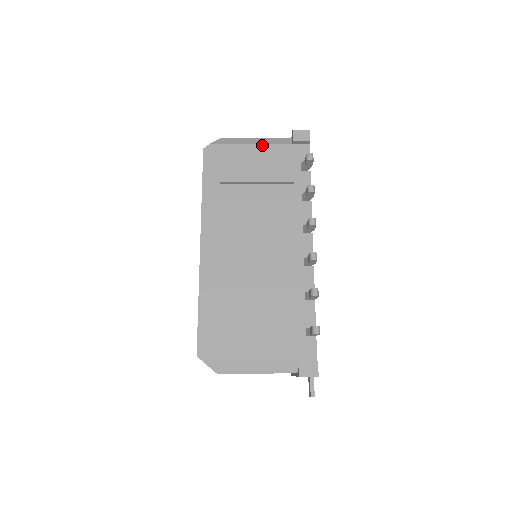
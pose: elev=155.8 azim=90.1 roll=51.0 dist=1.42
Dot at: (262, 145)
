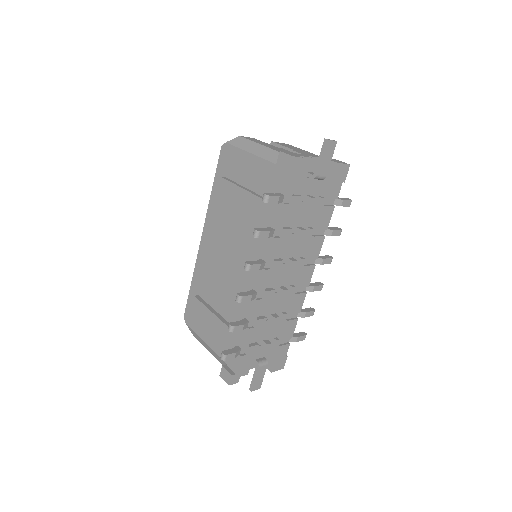
Dot at: (258, 158)
